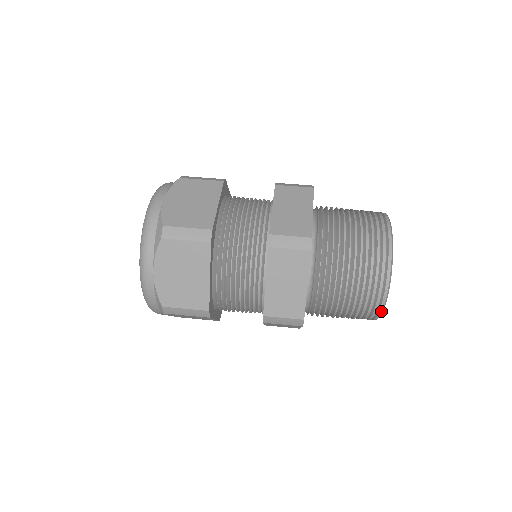
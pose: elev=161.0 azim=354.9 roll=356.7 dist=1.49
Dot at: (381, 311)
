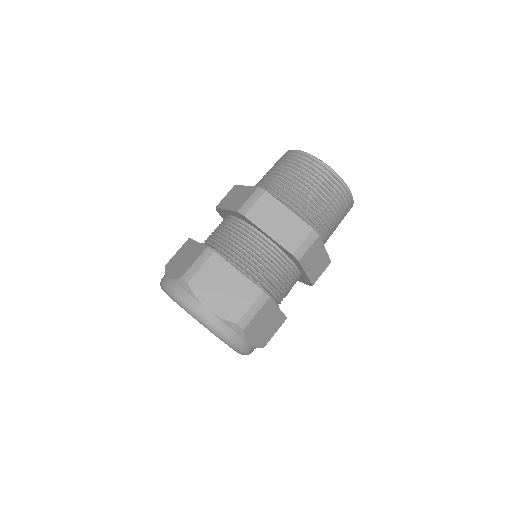
Dot at: occluded
